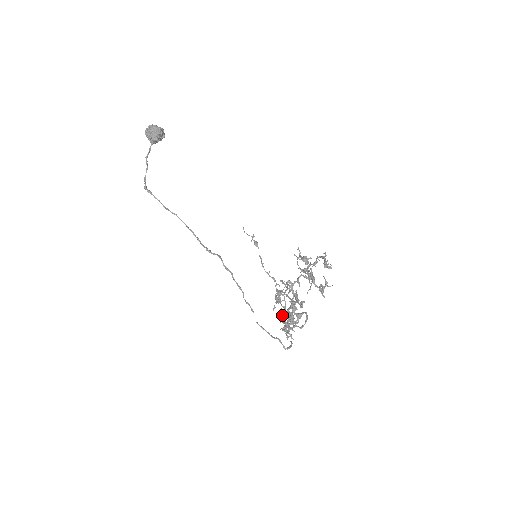
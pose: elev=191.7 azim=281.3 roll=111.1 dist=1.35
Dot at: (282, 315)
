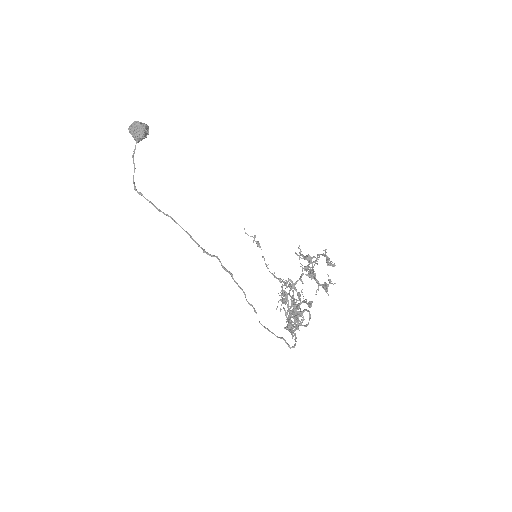
Dot at: (288, 315)
